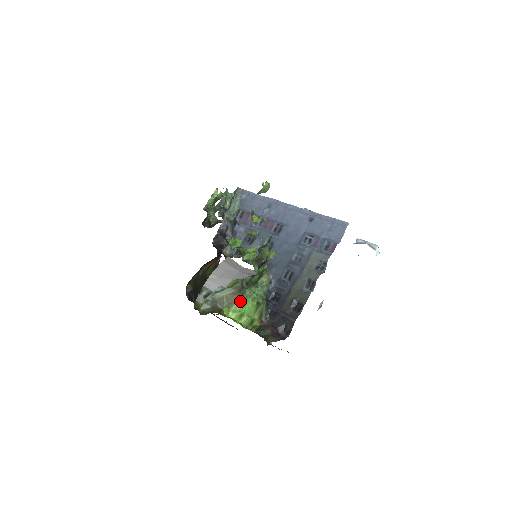
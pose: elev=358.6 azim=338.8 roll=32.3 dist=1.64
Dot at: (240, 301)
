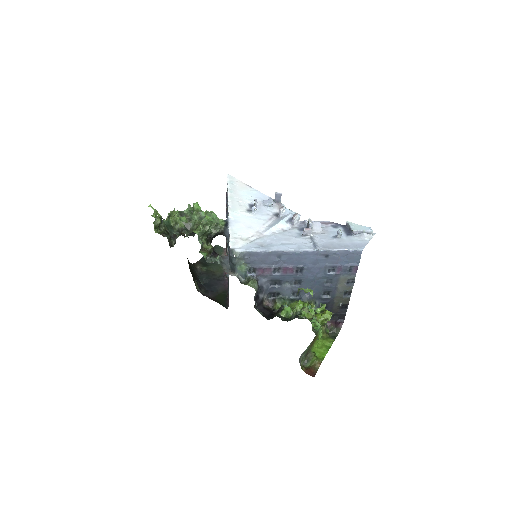
Dot at: (317, 339)
